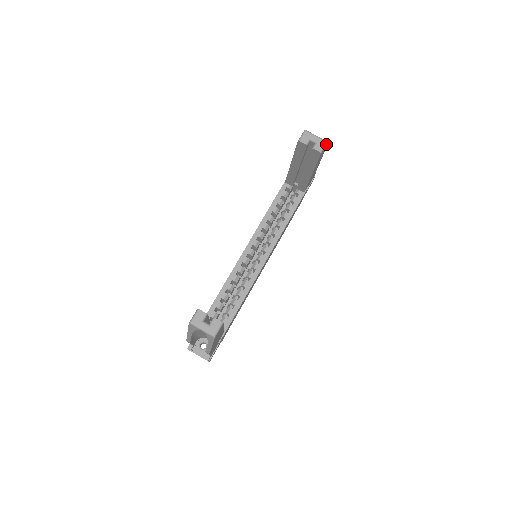
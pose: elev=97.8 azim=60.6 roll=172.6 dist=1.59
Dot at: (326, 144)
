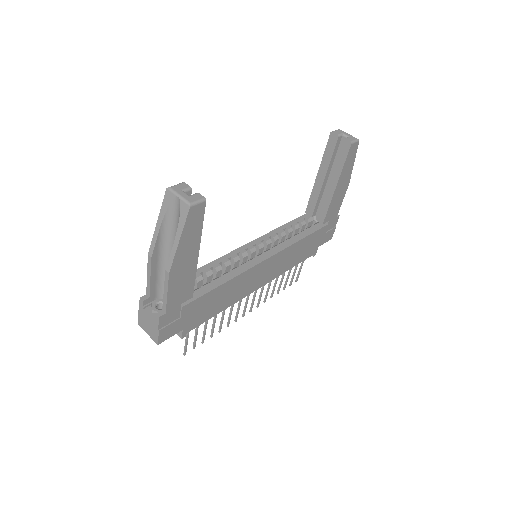
Dot at: (357, 141)
